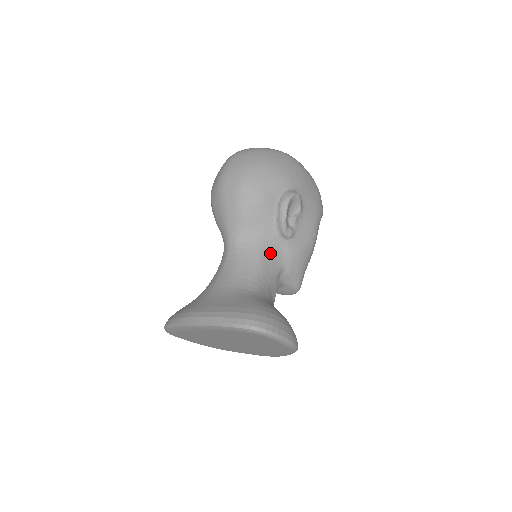
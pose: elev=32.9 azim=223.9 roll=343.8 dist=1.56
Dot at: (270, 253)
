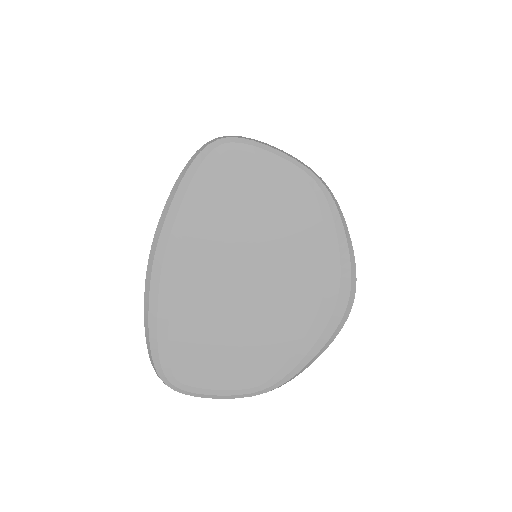
Dot at: occluded
